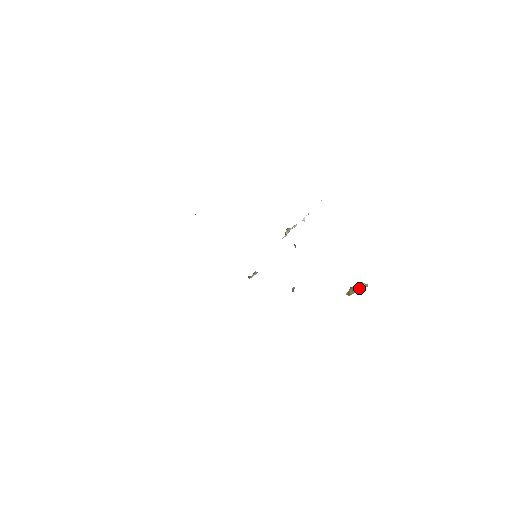
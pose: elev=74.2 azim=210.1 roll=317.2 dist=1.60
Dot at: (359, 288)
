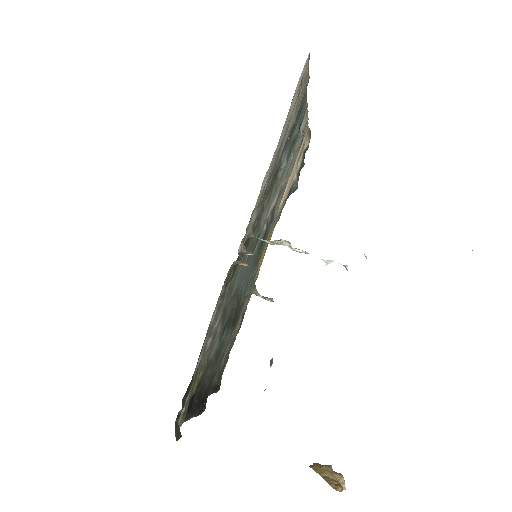
Dot at: (328, 476)
